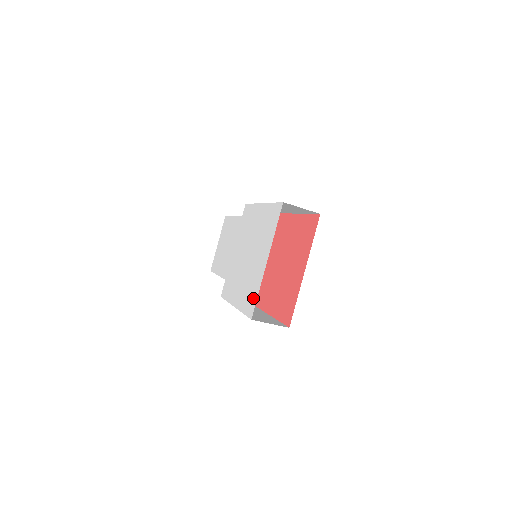
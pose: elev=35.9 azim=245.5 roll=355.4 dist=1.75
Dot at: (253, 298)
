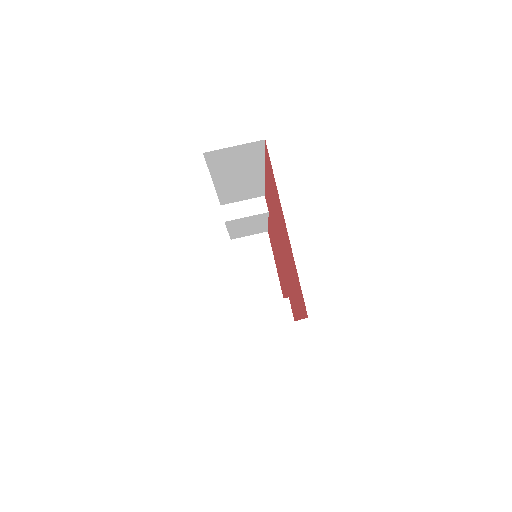
Dot at: occluded
